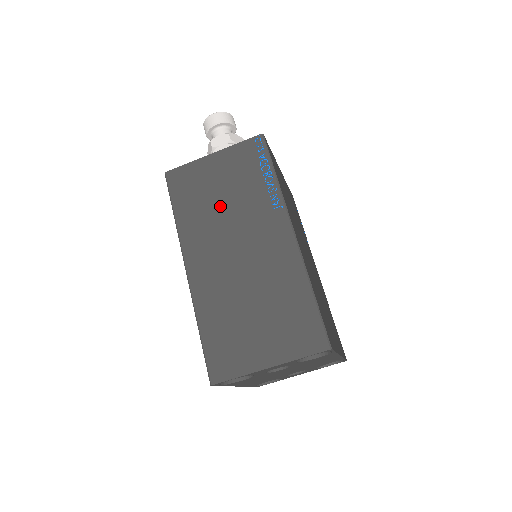
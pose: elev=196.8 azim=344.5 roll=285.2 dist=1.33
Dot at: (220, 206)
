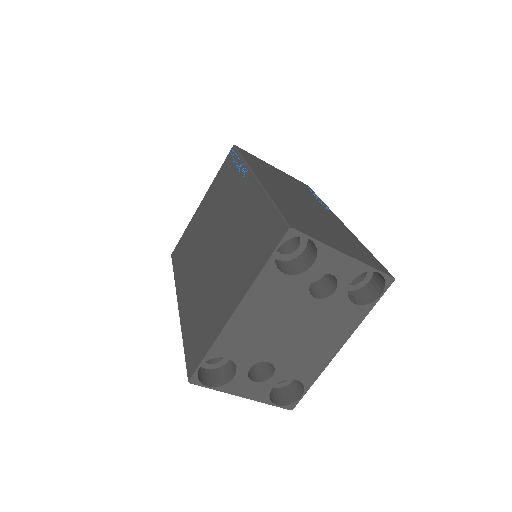
Dot at: (283, 181)
